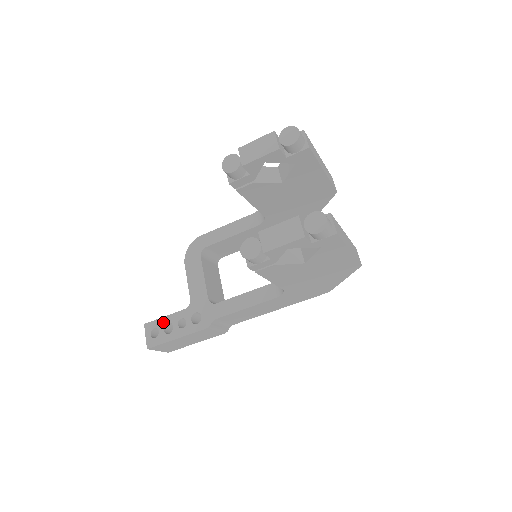
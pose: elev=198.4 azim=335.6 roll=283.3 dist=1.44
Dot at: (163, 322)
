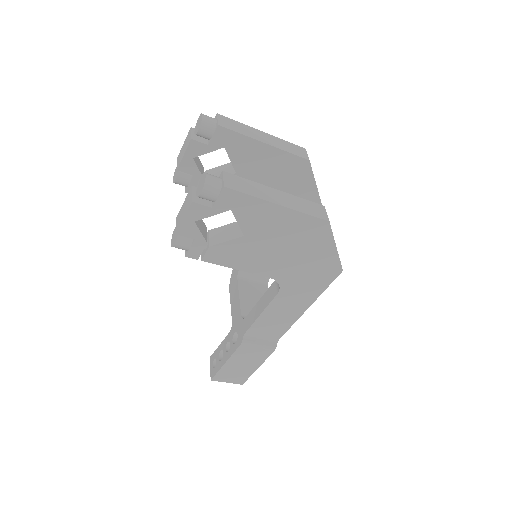
Dot at: (218, 351)
